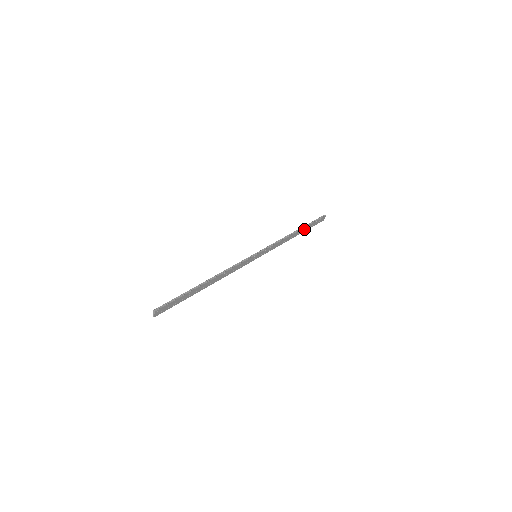
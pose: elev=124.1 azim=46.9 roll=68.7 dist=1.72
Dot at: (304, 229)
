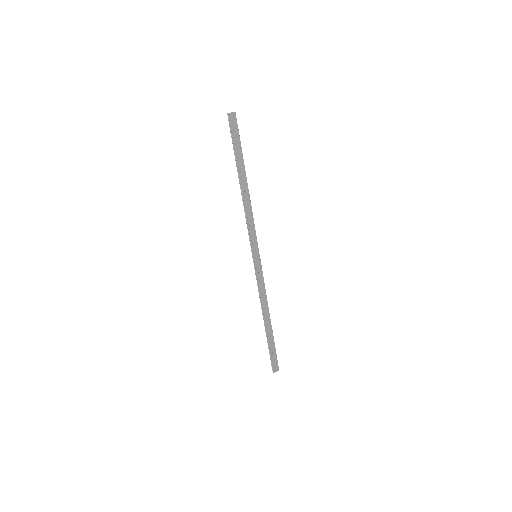
Dot at: (270, 335)
